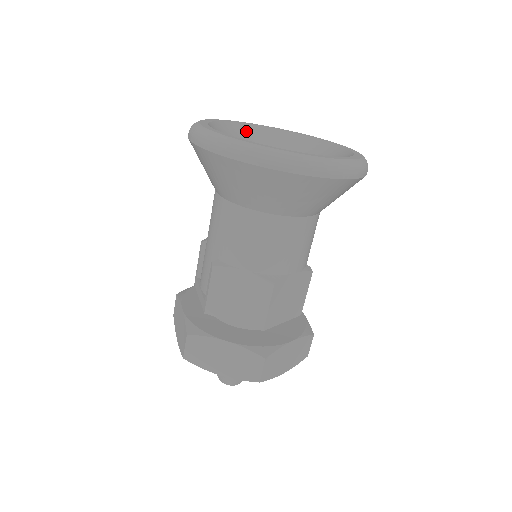
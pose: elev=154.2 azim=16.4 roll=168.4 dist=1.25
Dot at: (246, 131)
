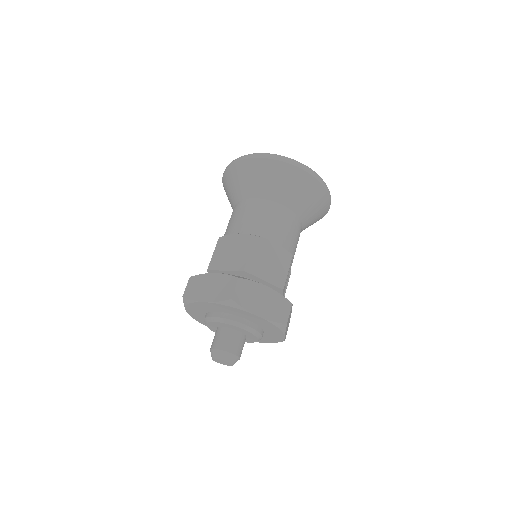
Dot at: occluded
